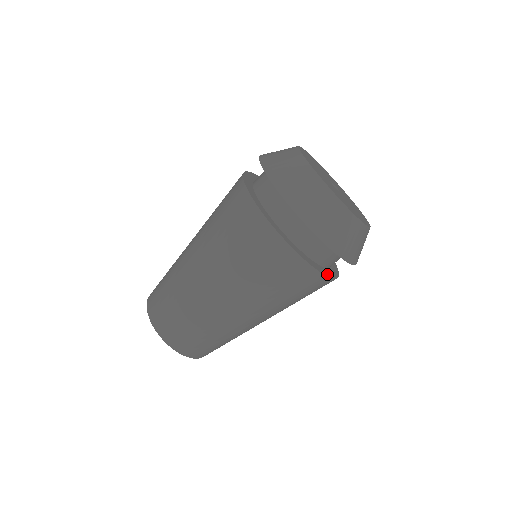
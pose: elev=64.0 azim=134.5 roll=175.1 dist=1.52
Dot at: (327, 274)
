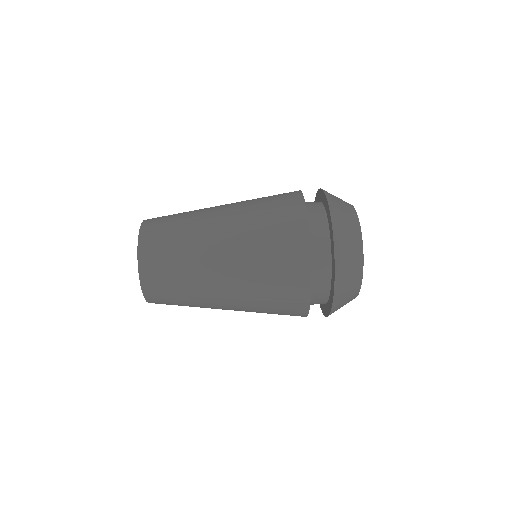
Dot at: (308, 227)
